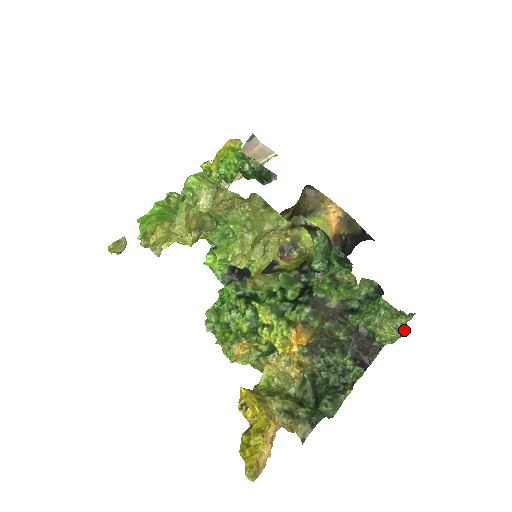
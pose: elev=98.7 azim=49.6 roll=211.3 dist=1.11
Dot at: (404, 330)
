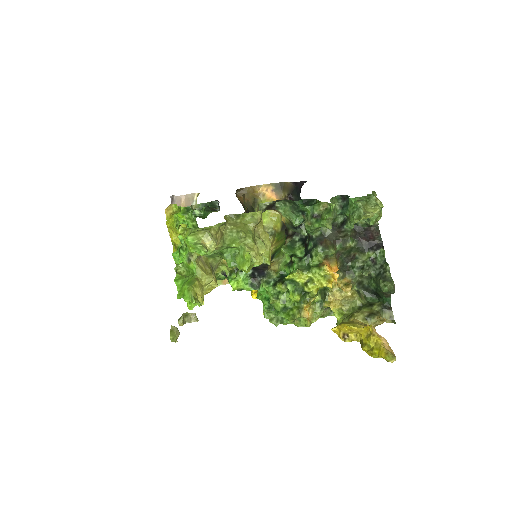
Dot at: (380, 203)
